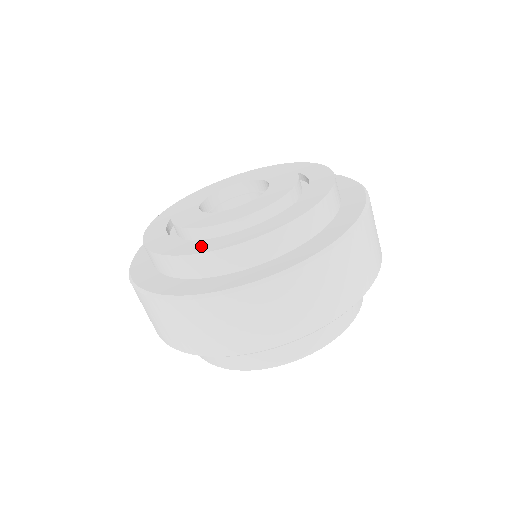
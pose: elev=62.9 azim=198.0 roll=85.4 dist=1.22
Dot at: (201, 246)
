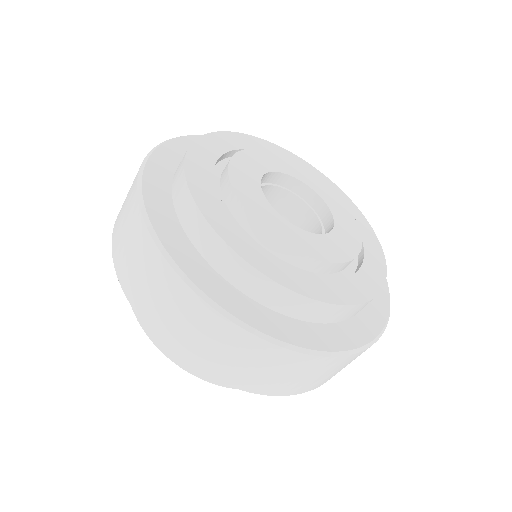
Dot at: (224, 224)
